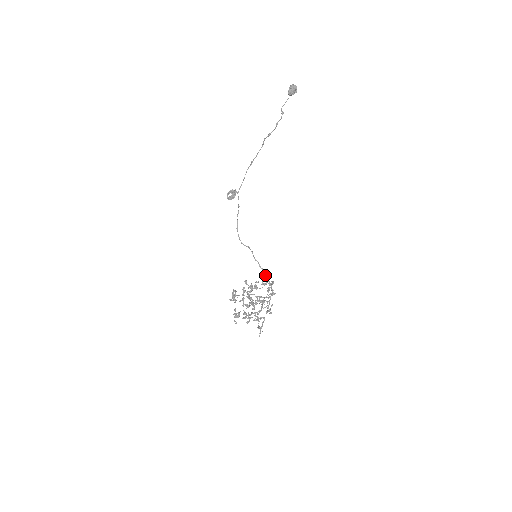
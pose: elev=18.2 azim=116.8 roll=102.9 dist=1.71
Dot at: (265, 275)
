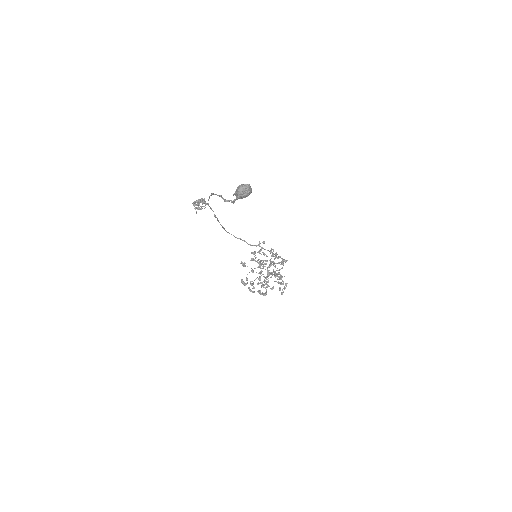
Dot at: (272, 253)
